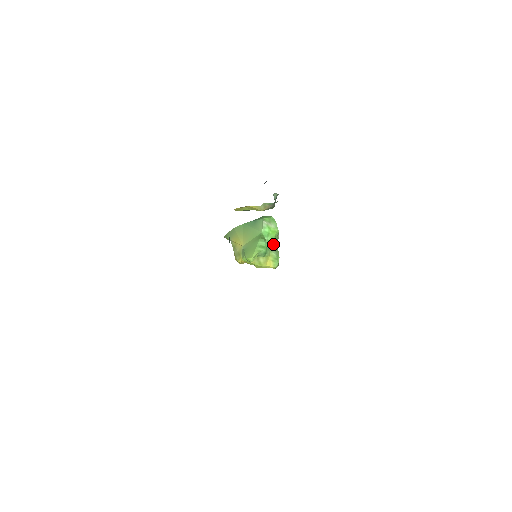
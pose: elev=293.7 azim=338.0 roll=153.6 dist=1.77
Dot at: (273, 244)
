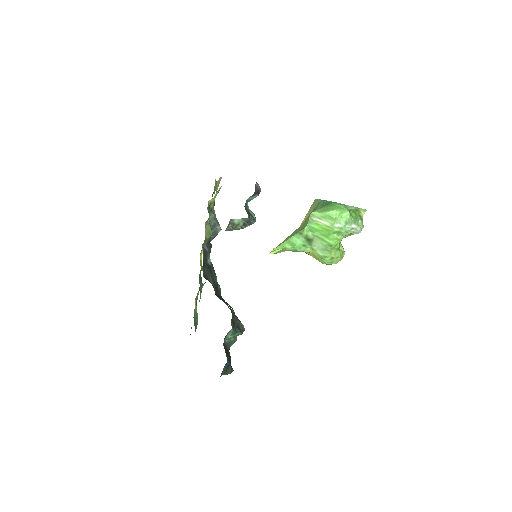
Dot at: (323, 242)
